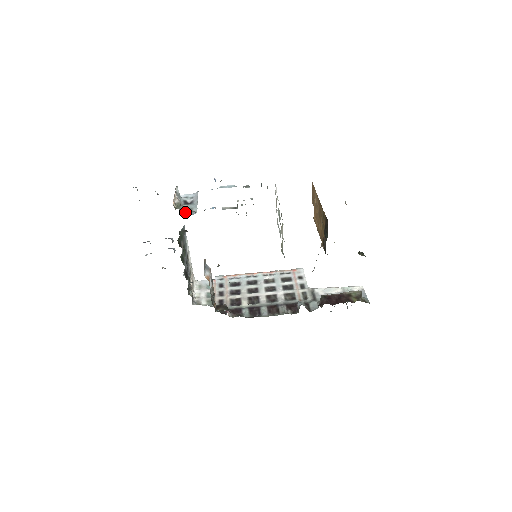
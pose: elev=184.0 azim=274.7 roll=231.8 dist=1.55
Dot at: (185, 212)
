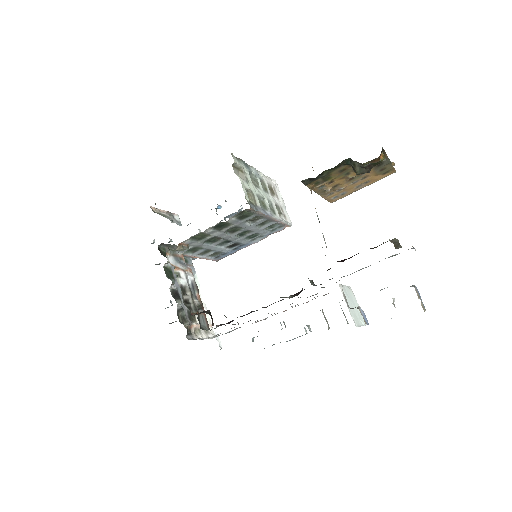
Dot at: occluded
